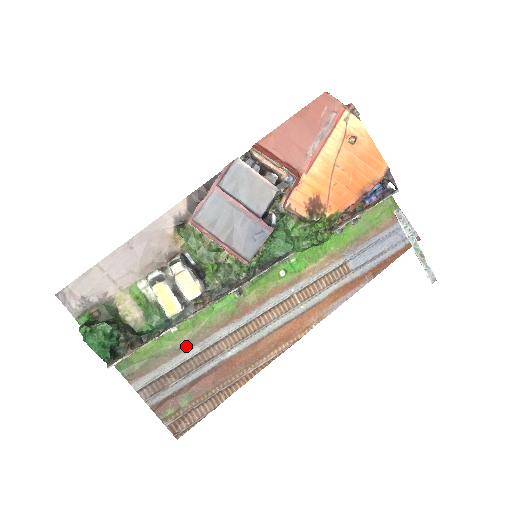
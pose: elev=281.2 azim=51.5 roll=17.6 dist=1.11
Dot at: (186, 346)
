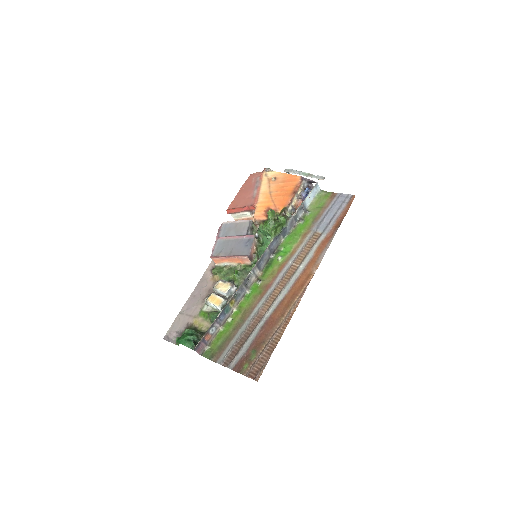
Dot at: (241, 325)
